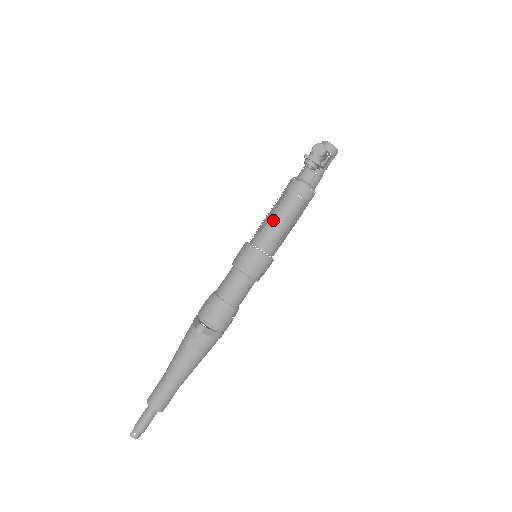
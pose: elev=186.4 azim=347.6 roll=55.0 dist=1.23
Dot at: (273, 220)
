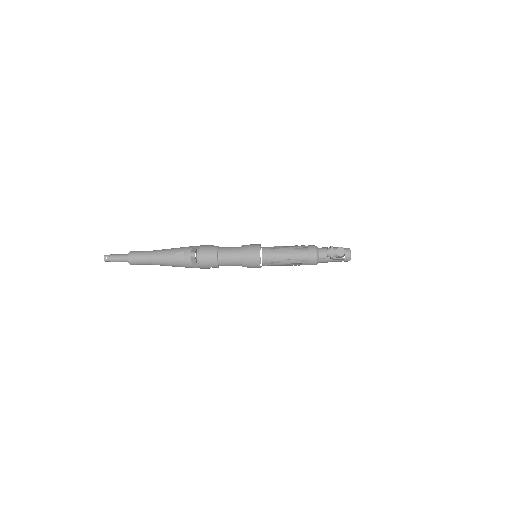
Dot at: occluded
